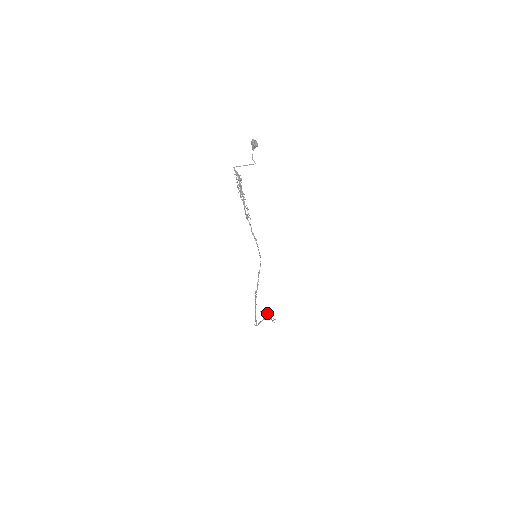
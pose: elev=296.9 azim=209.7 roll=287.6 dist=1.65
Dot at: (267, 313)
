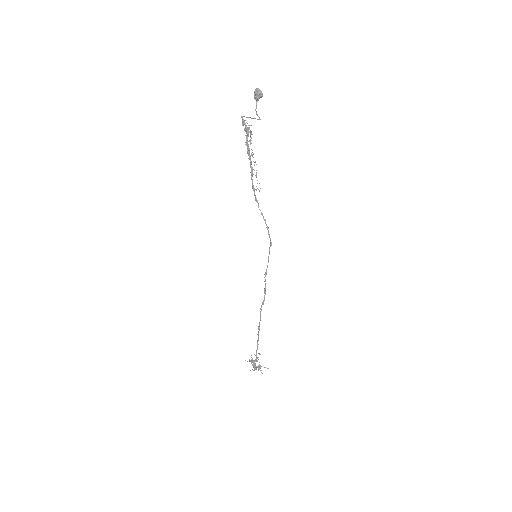
Dot at: occluded
